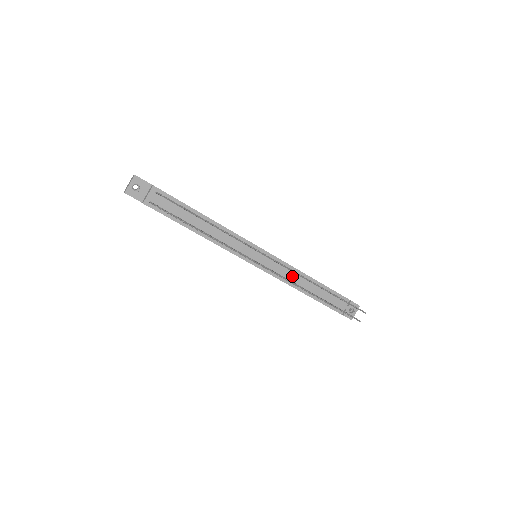
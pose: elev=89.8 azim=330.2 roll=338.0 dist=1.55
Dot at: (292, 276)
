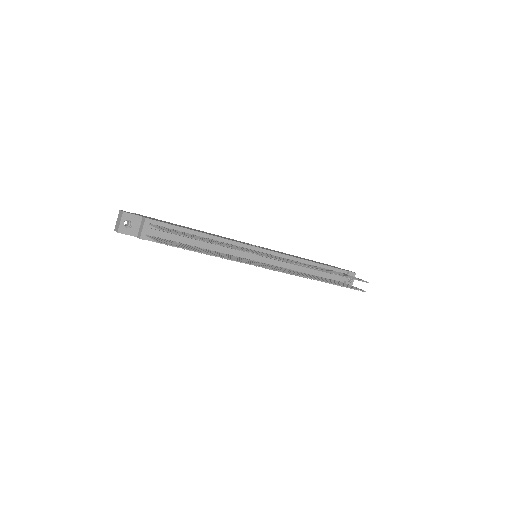
Dot at: (293, 265)
